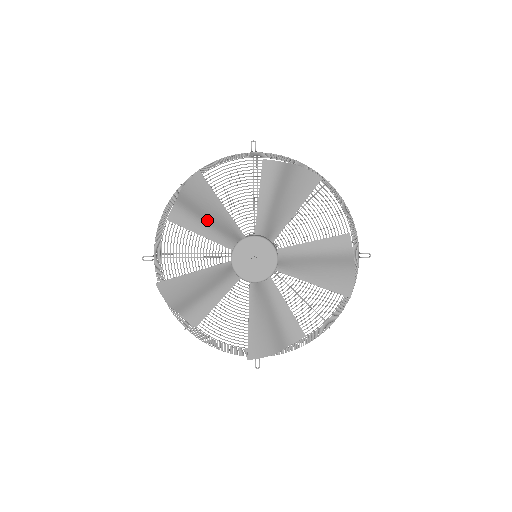
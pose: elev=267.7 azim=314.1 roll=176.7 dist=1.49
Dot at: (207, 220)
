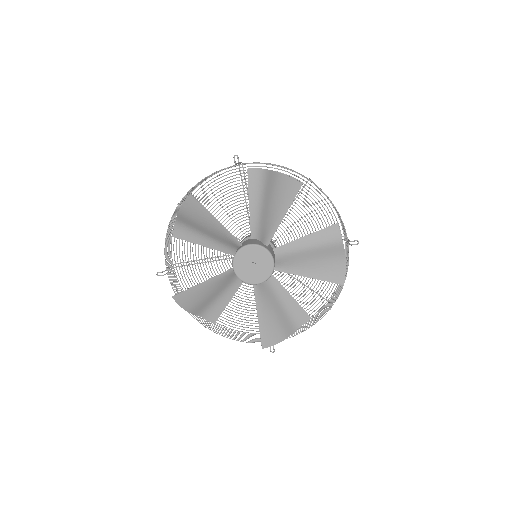
Dot at: (206, 233)
